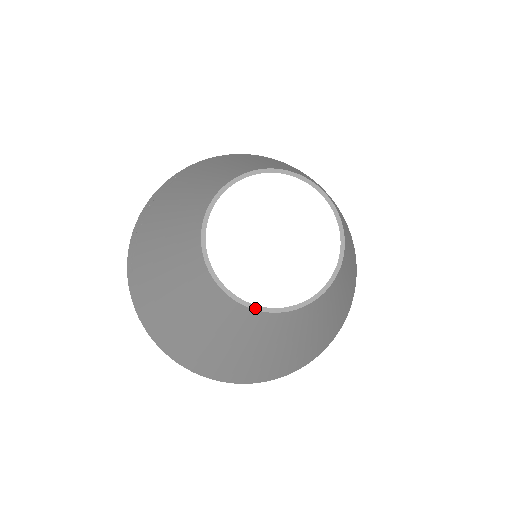
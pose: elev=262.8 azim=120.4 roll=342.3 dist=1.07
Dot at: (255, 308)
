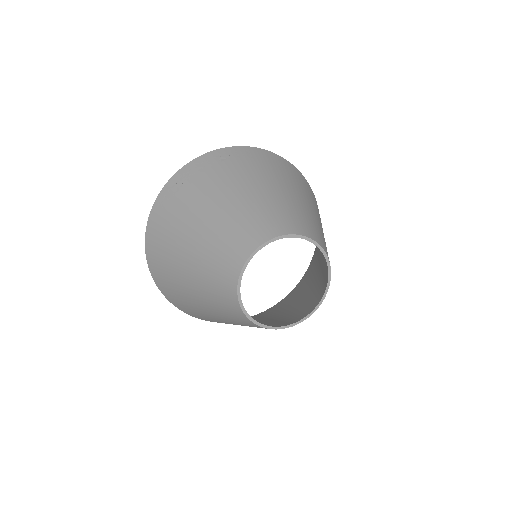
Dot at: (250, 319)
